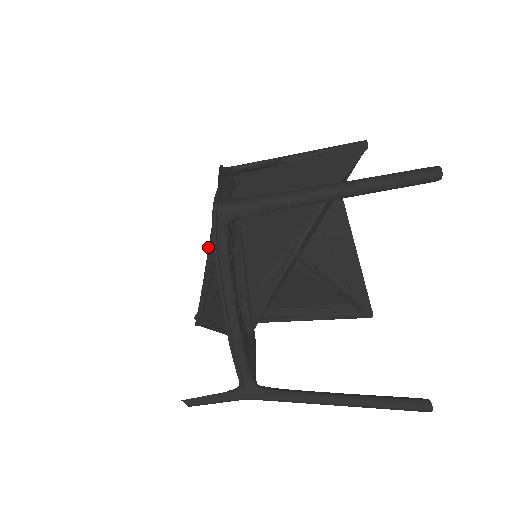
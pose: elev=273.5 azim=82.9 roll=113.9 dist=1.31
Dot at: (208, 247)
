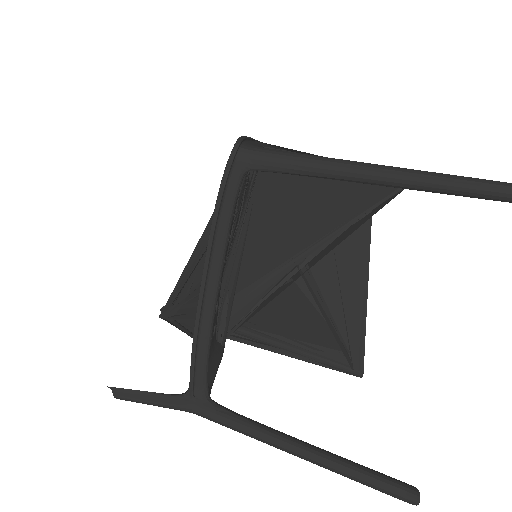
Dot at: occluded
